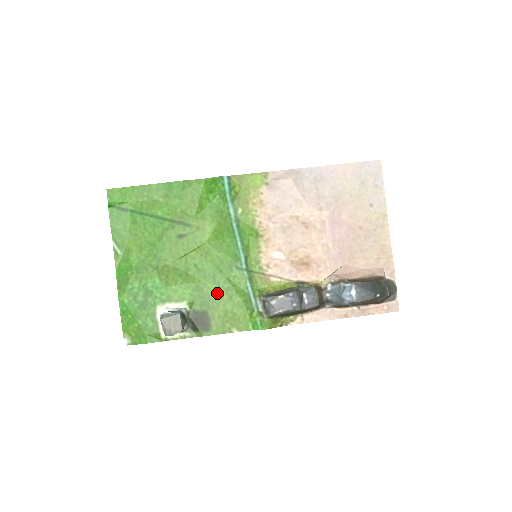
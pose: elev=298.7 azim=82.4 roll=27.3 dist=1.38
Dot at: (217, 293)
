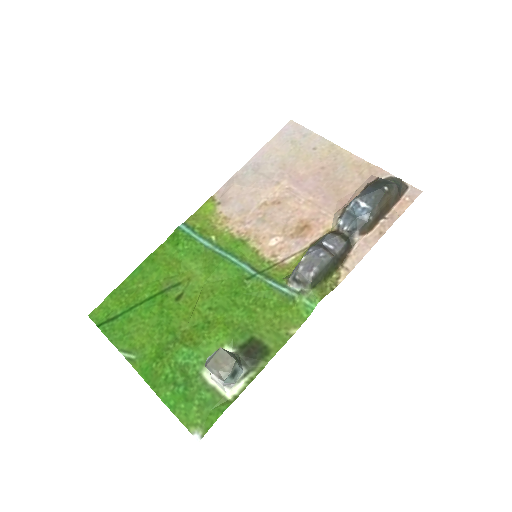
Dot at: (248, 314)
